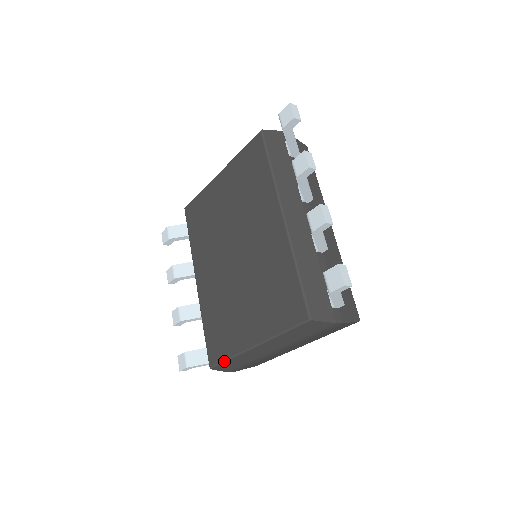
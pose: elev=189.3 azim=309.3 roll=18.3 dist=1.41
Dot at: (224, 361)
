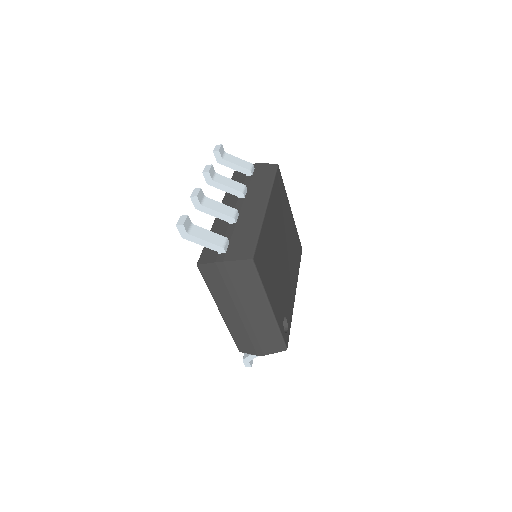
Dot at: occluded
